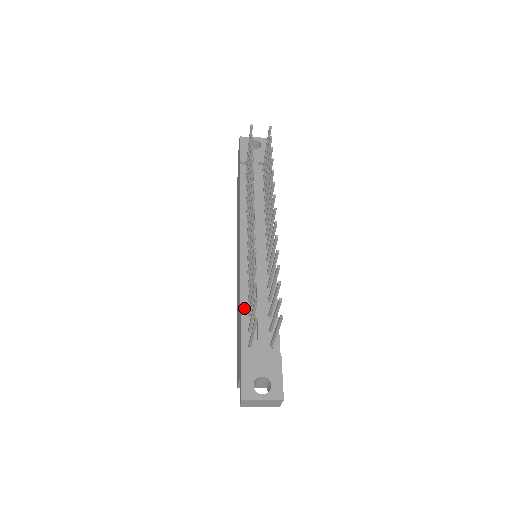
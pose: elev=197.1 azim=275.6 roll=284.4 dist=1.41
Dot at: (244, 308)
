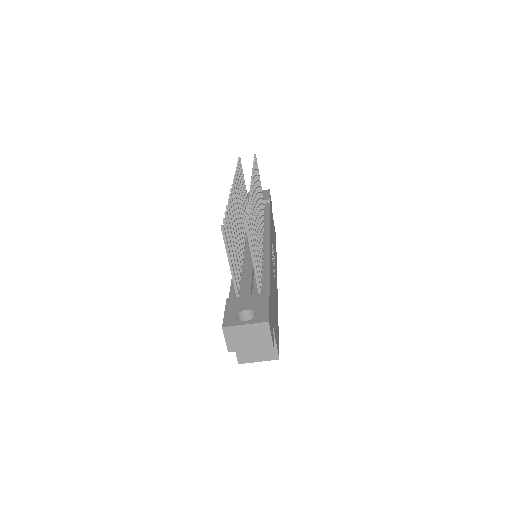
Dot at: occluded
